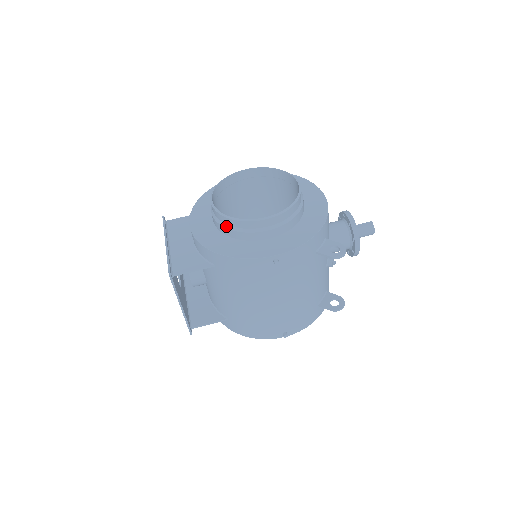
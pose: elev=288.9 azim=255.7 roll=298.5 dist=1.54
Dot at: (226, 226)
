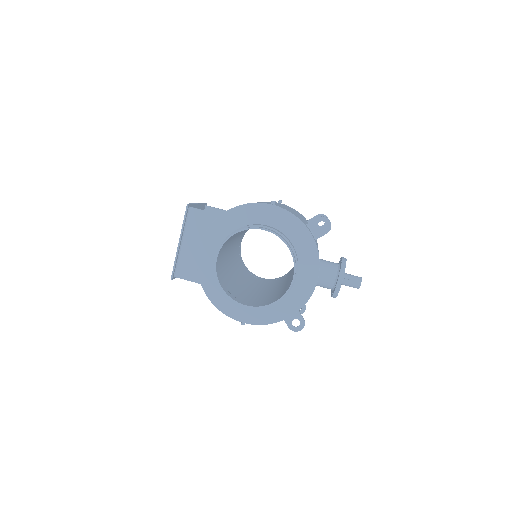
Dot at: occluded
